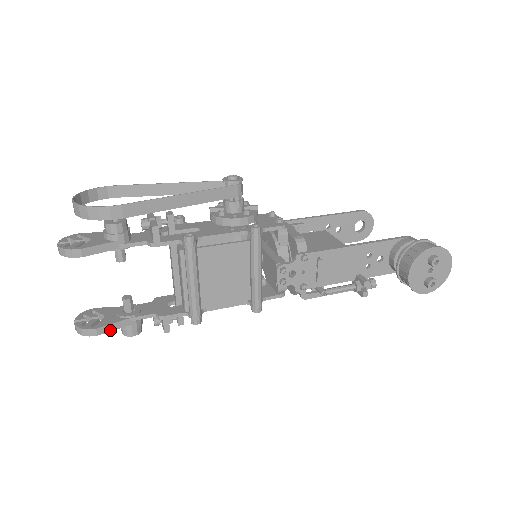
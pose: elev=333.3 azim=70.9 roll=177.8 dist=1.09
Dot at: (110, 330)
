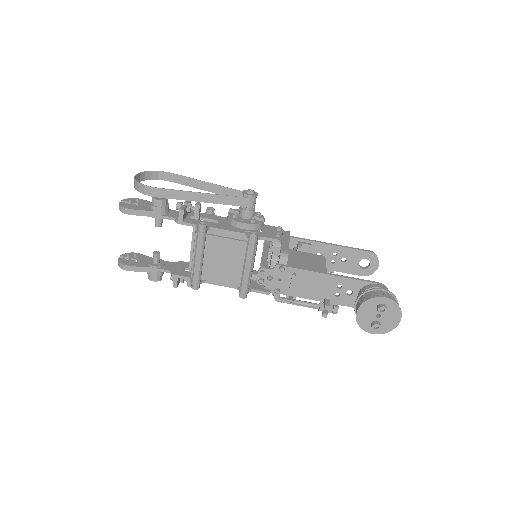
Dot at: (138, 271)
